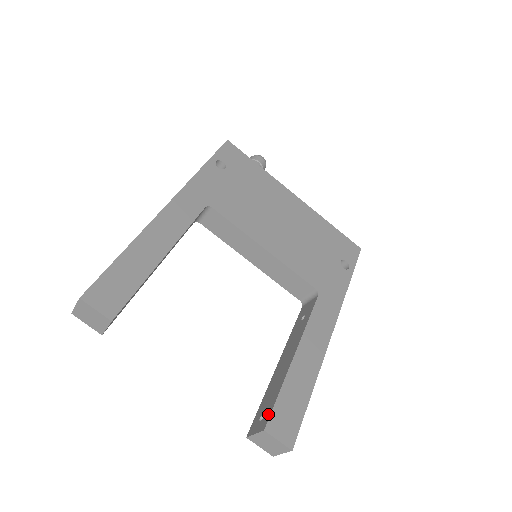
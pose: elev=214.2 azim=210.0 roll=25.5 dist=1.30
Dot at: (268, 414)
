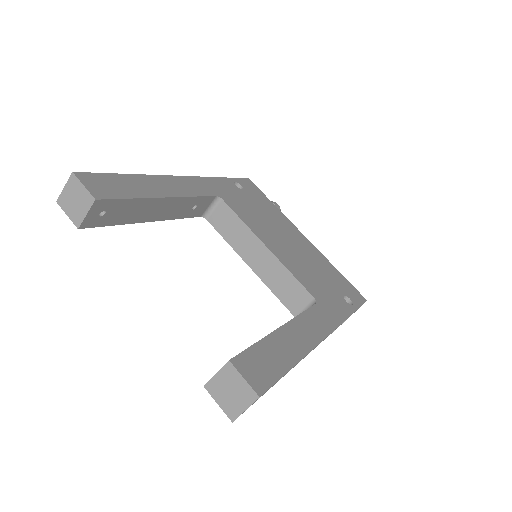
Dot at: (238, 355)
